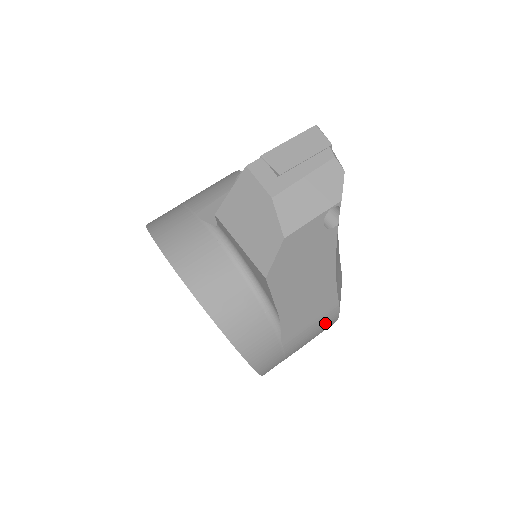
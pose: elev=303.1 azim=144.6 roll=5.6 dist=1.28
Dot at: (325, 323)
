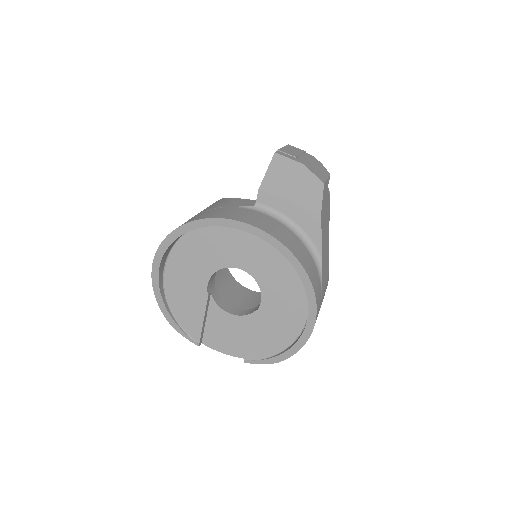
Dot at: occluded
